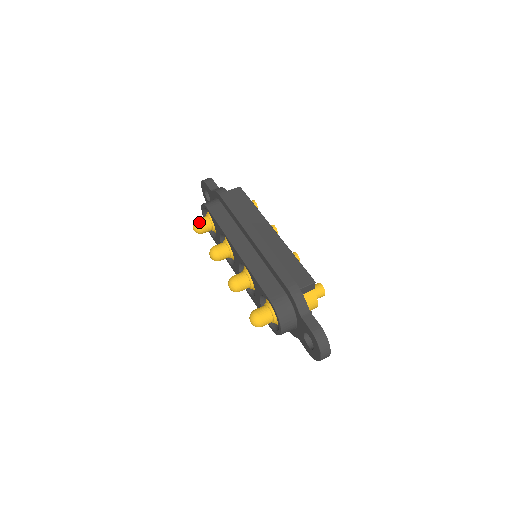
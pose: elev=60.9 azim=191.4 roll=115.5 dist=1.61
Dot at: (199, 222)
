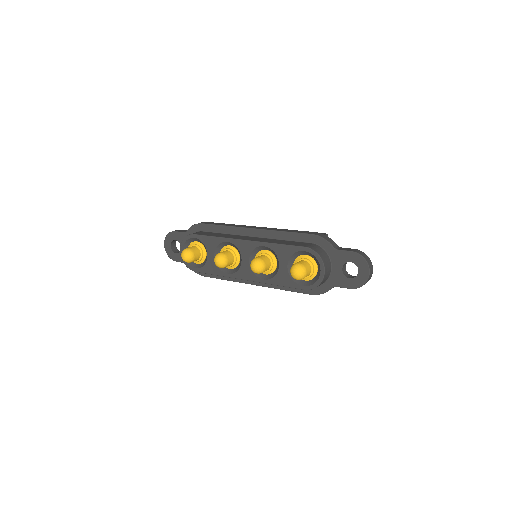
Dot at: (189, 248)
